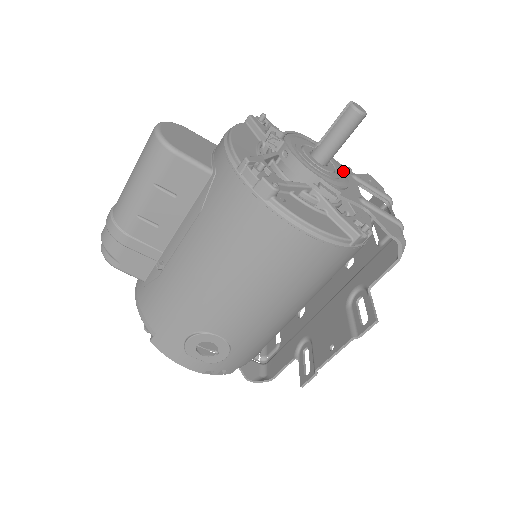
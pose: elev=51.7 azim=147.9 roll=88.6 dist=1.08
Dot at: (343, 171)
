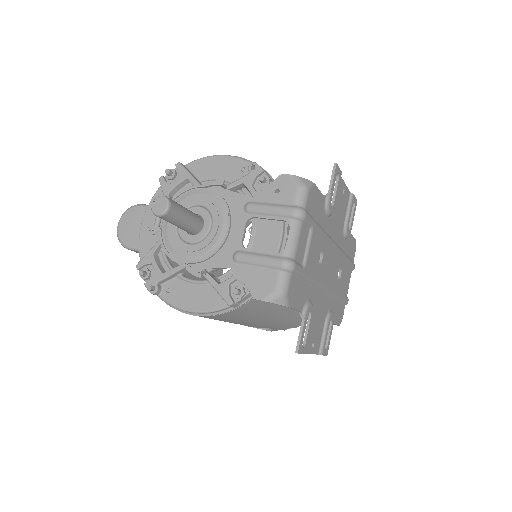
Dot at: (224, 219)
